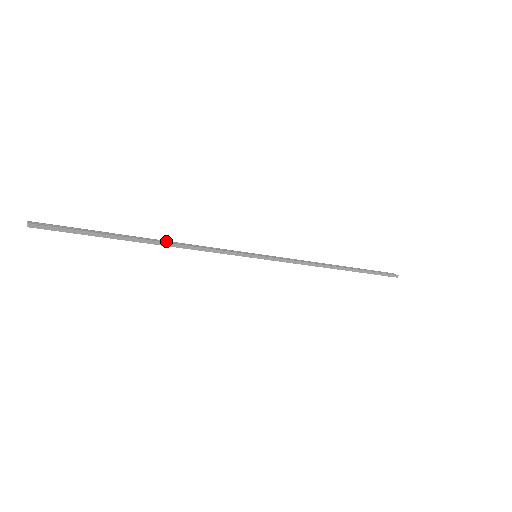
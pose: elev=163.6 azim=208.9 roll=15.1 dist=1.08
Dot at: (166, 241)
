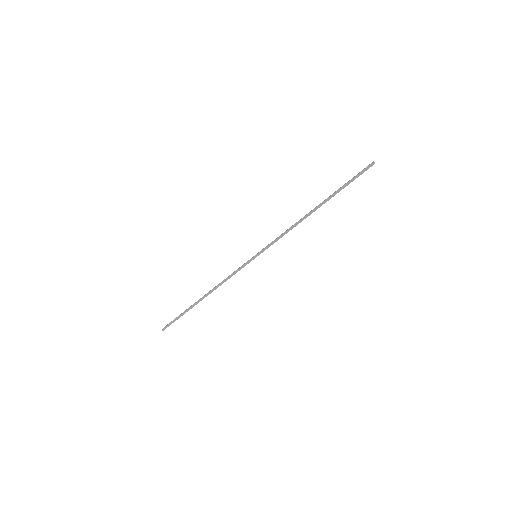
Dot at: (210, 290)
